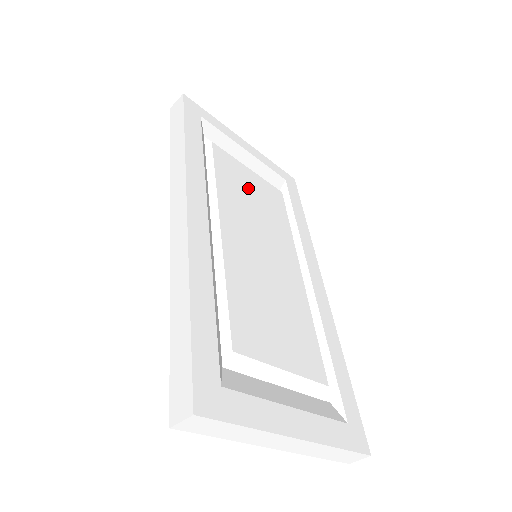
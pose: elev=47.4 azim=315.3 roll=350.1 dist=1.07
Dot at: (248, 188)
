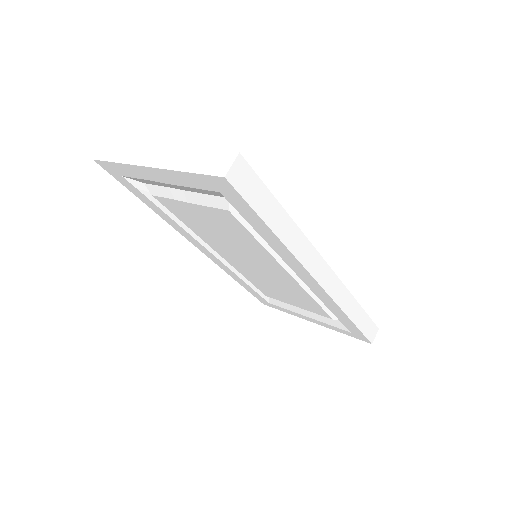
Dot at: occluded
